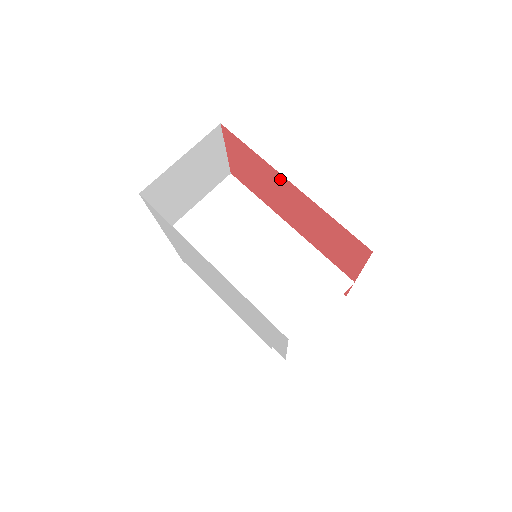
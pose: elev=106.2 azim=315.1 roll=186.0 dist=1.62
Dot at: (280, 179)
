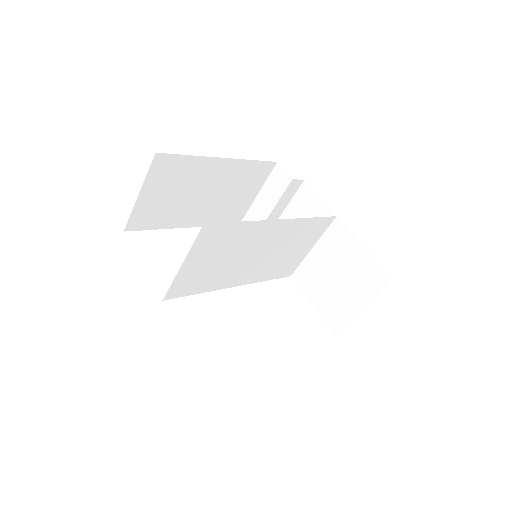
Dot at: occluded
